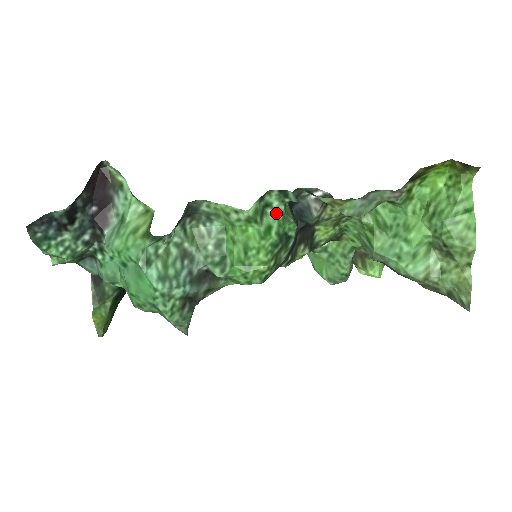
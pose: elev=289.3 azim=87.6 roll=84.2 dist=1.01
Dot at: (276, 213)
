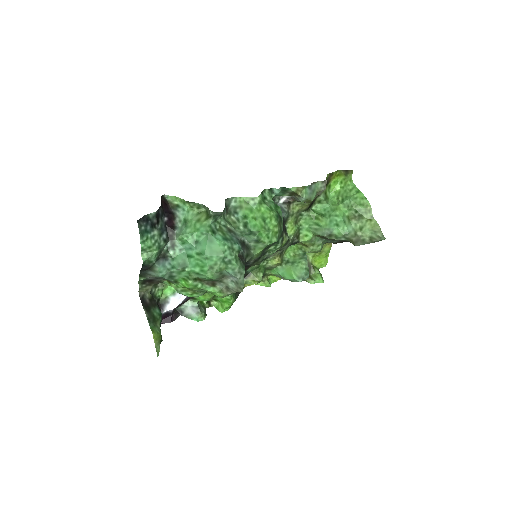
Dot at: (270, 203)
